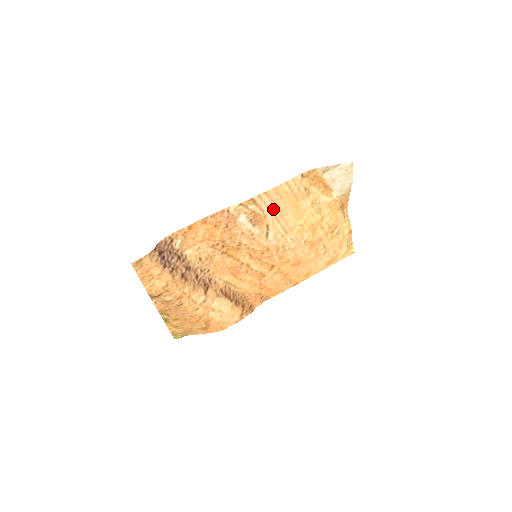
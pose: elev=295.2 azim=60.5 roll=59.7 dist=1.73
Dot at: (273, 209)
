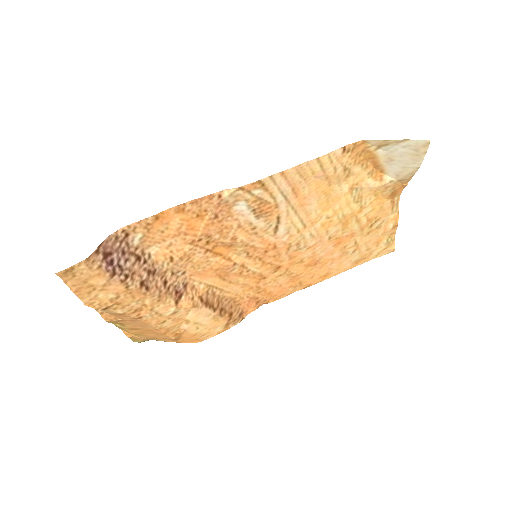
Dot at: (290, 196)
